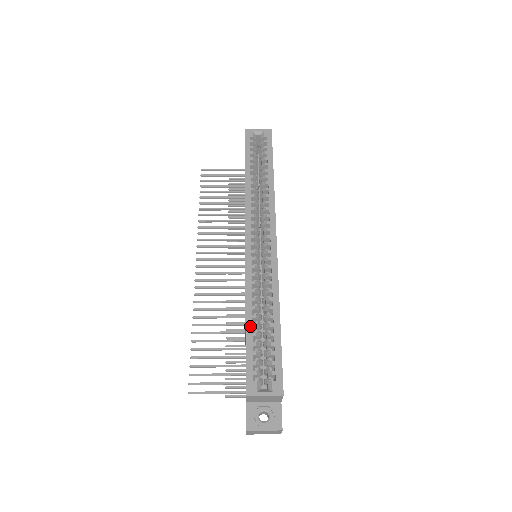
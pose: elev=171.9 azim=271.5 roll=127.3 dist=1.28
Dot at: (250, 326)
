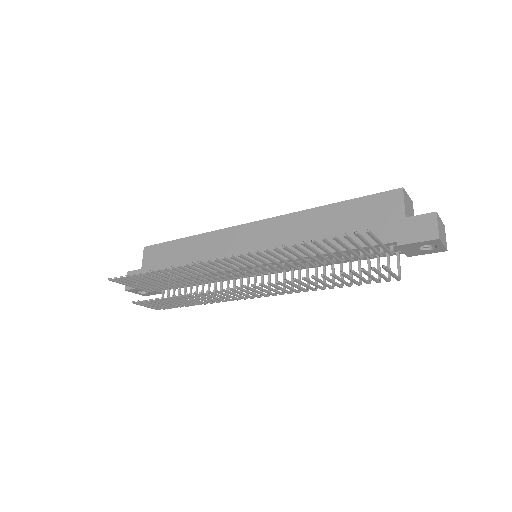
Dot at: (336, 205)
